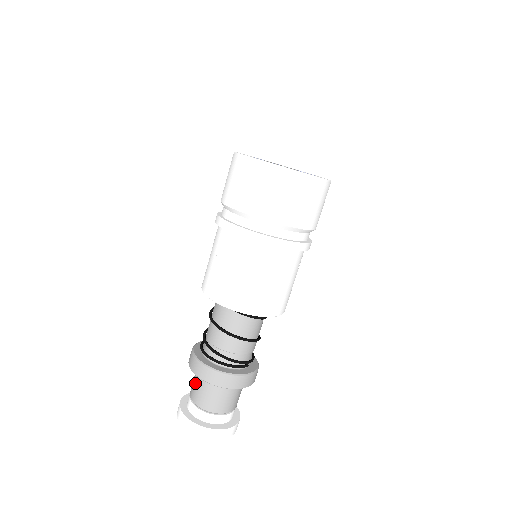
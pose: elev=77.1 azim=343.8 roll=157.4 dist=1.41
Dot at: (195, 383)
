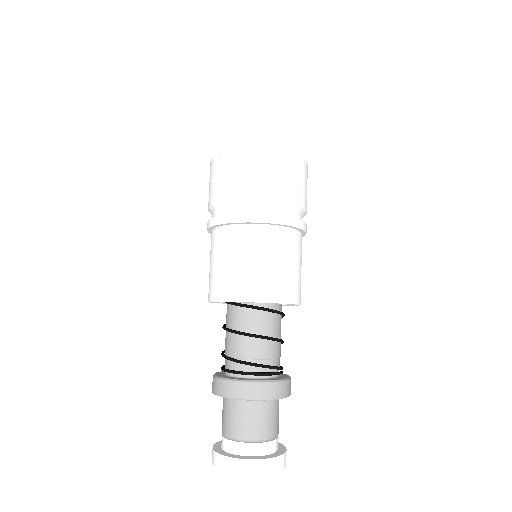
Dot at: (231, 415)
